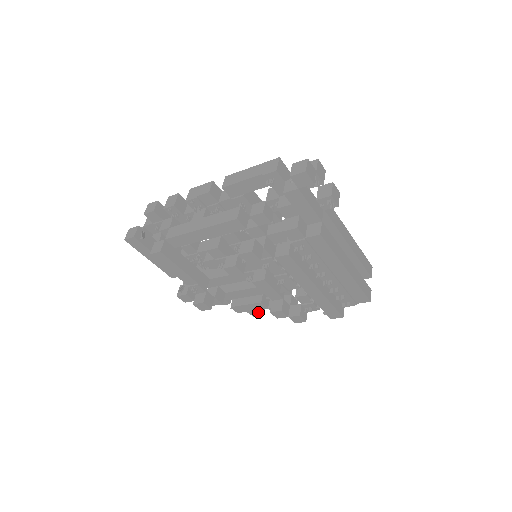
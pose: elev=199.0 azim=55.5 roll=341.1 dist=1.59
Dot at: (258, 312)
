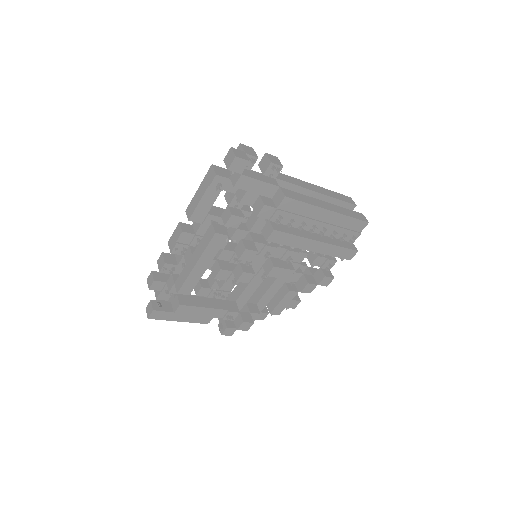
Dot at: (294, 301)
